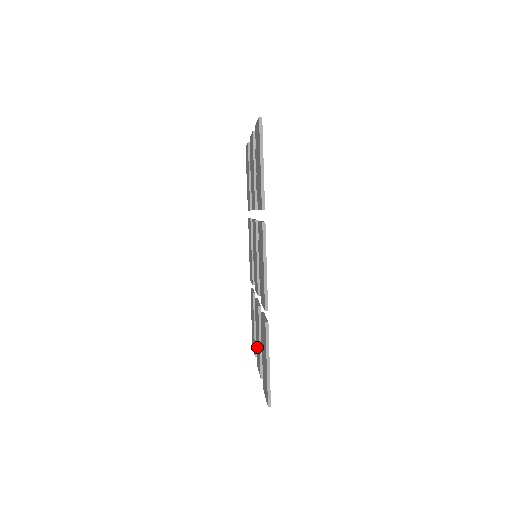
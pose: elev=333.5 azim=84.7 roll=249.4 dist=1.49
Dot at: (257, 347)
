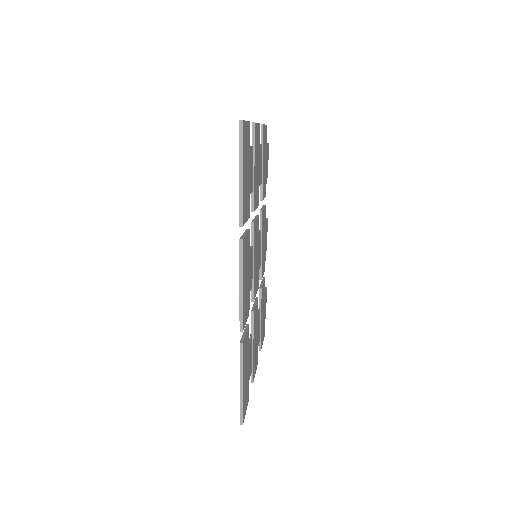
Dot at: occluded
